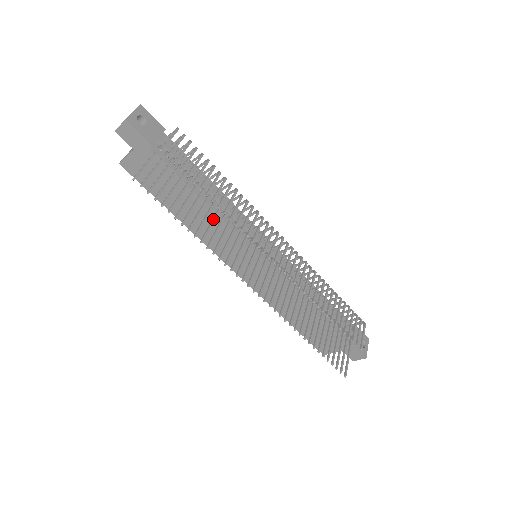
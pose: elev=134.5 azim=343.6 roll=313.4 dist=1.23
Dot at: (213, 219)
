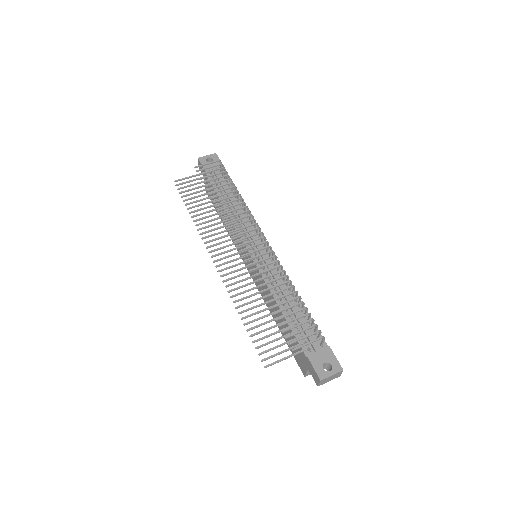
Dot at: (215, 213)
